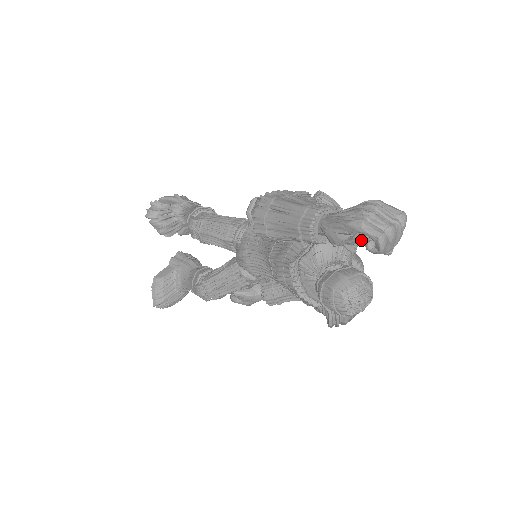
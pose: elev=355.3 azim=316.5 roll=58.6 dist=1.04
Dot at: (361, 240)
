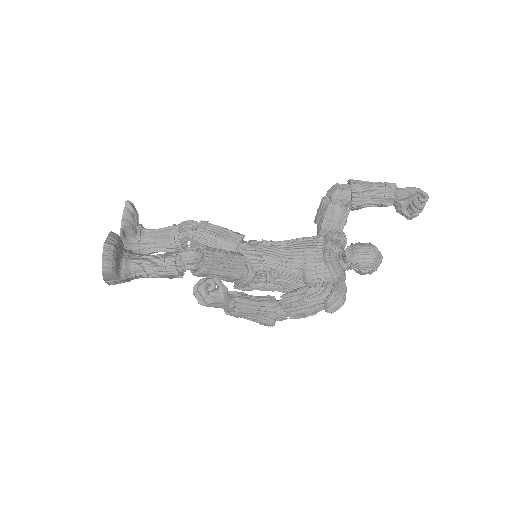
Dot at: (406, 206)
